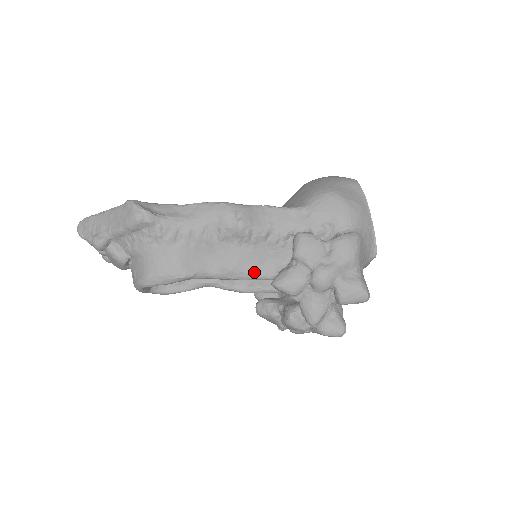
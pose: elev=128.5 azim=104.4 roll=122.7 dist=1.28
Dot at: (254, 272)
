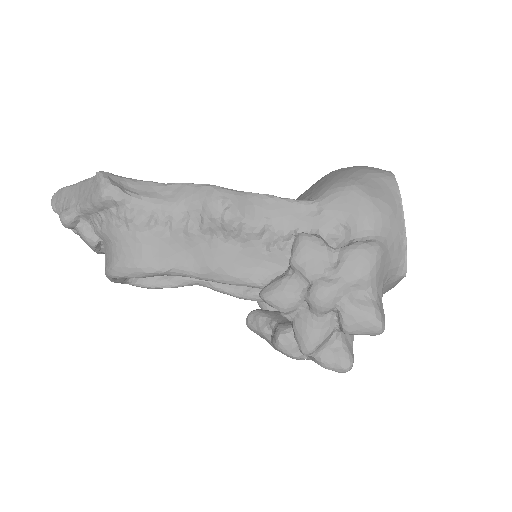
Dot at: (242, 276)
